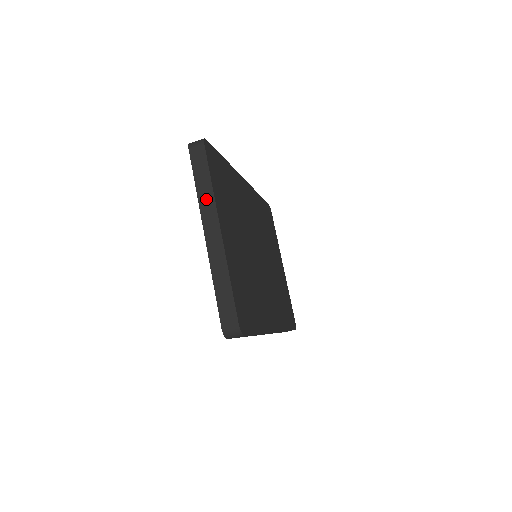
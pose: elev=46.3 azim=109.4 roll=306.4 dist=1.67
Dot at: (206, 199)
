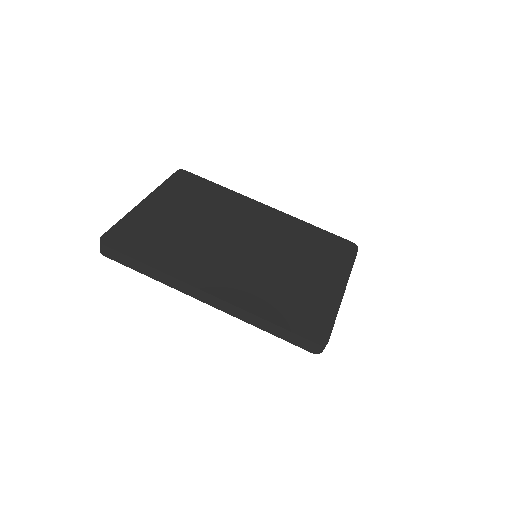
Dot at: occluded
